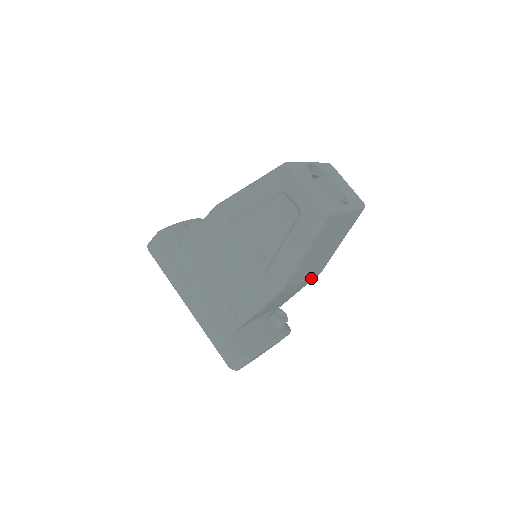
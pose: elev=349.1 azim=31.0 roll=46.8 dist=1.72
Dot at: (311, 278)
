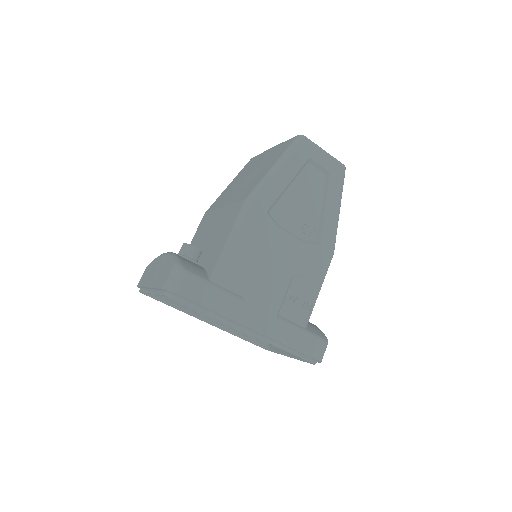
Dot at: occluded
